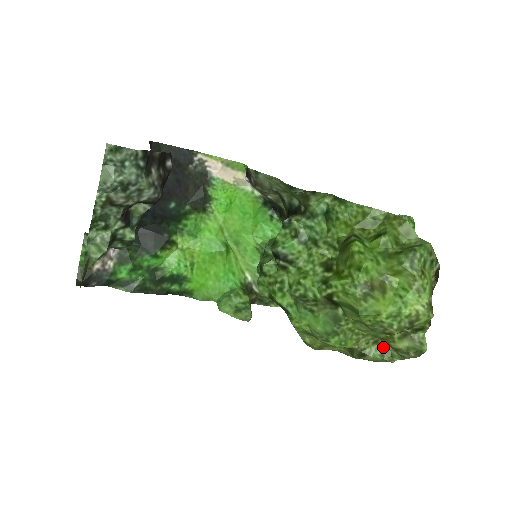
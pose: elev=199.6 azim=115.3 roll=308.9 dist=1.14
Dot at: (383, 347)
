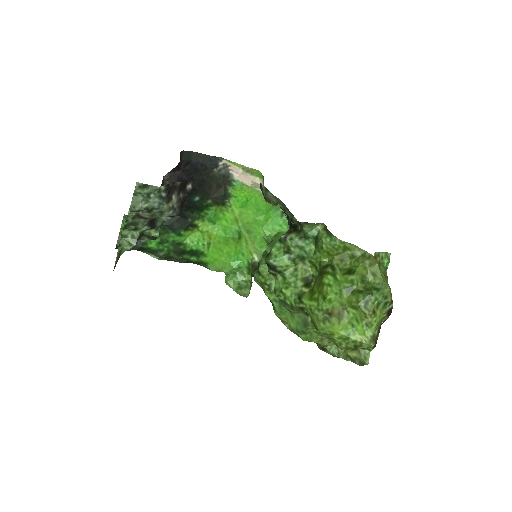
Dot at: occluded
